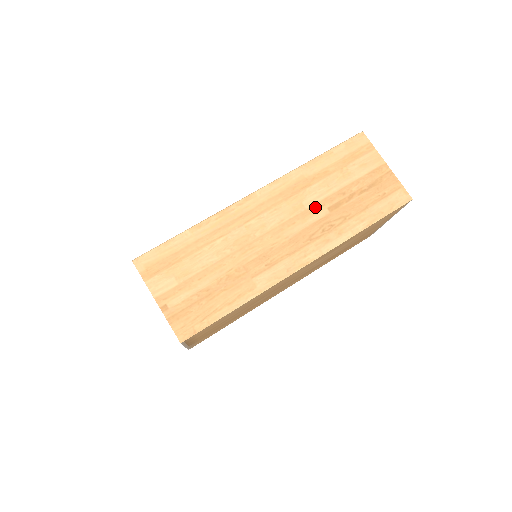
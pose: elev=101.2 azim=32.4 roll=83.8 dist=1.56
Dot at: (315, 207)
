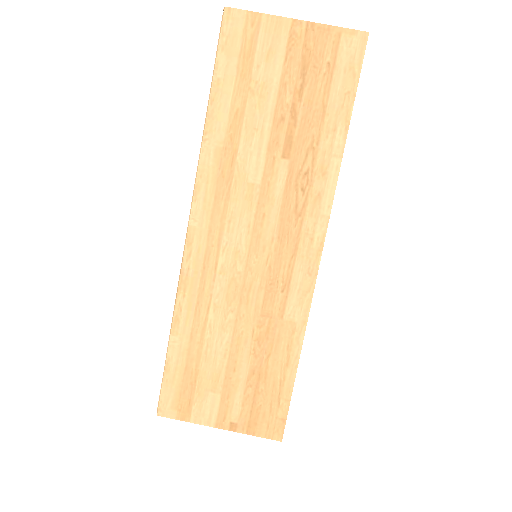
Dot at: (267, 172)
